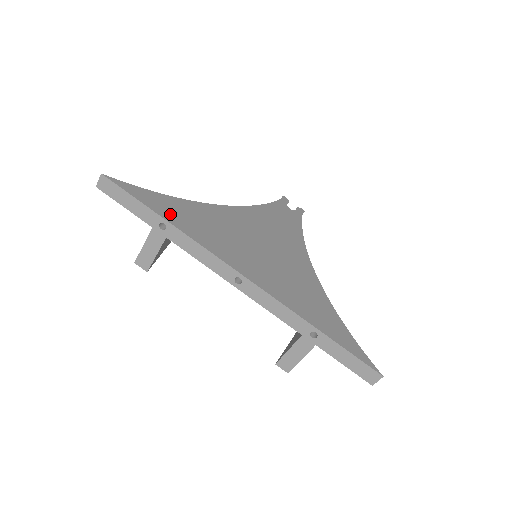
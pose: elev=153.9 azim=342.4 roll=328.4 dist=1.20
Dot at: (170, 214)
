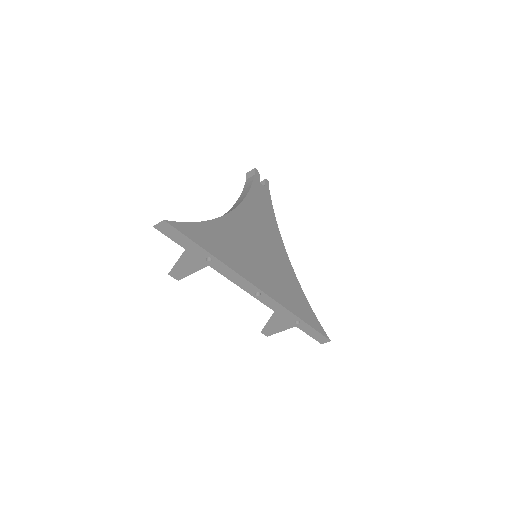
Dot at: (214, 247)
